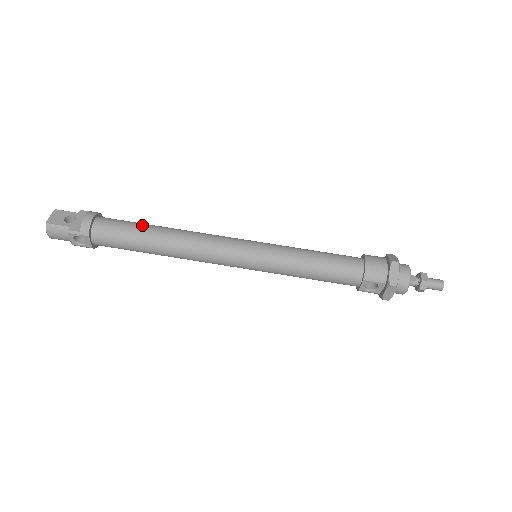
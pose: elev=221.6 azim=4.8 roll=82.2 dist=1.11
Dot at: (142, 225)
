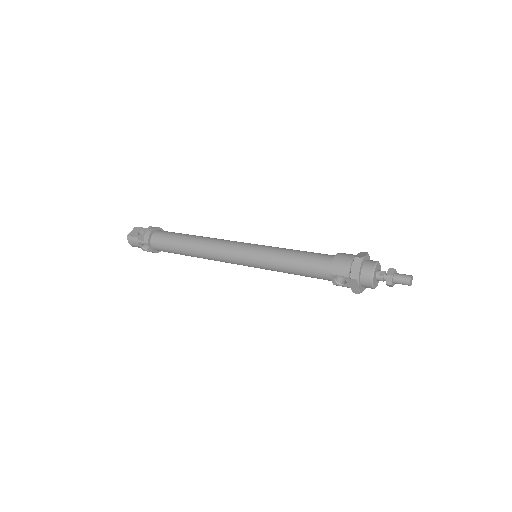
Dot at: (181, 235)
